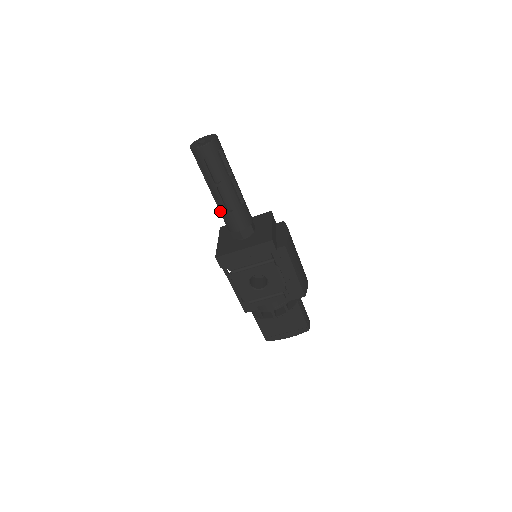
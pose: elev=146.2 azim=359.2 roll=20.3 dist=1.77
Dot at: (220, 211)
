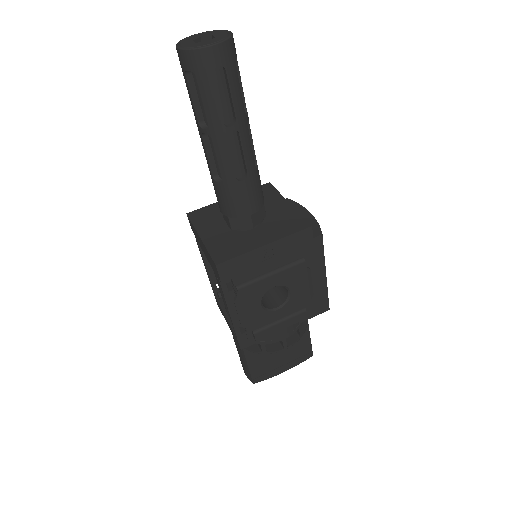
Dot at: (217, 181)
